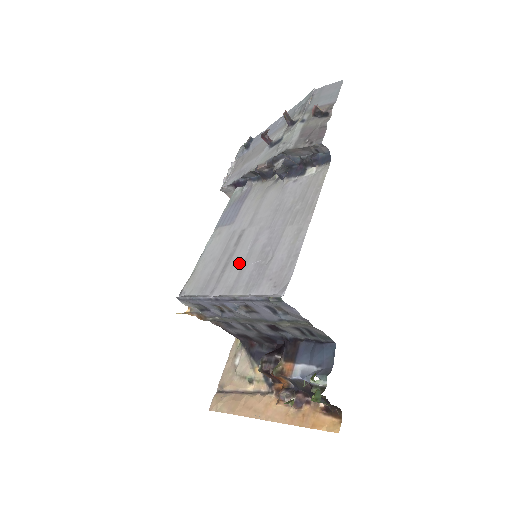
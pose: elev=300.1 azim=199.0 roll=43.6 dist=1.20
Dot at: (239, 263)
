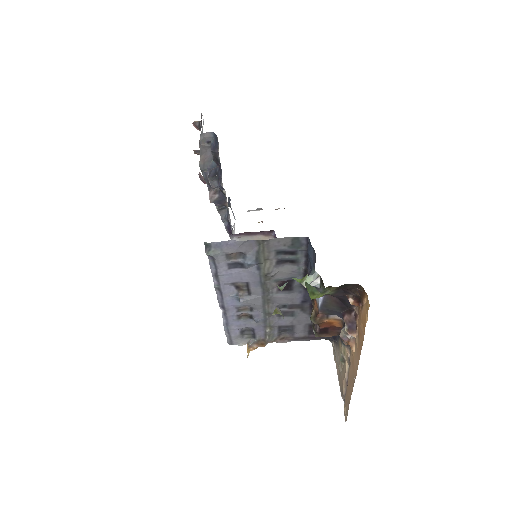
Dot at: occluded
